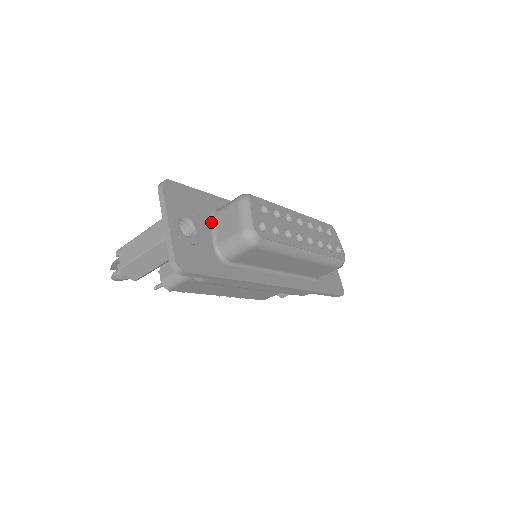
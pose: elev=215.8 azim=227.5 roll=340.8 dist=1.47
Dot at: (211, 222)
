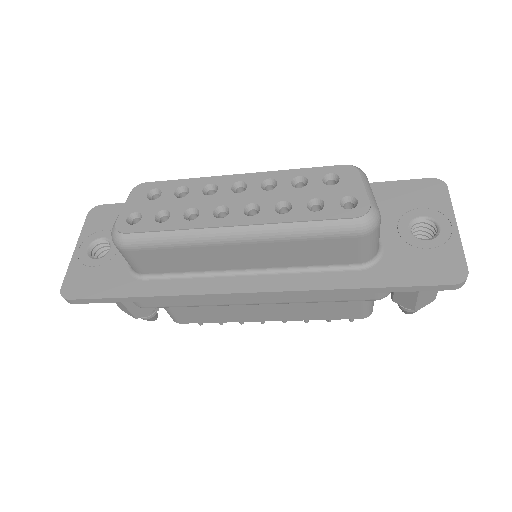
Dot at: occluded
